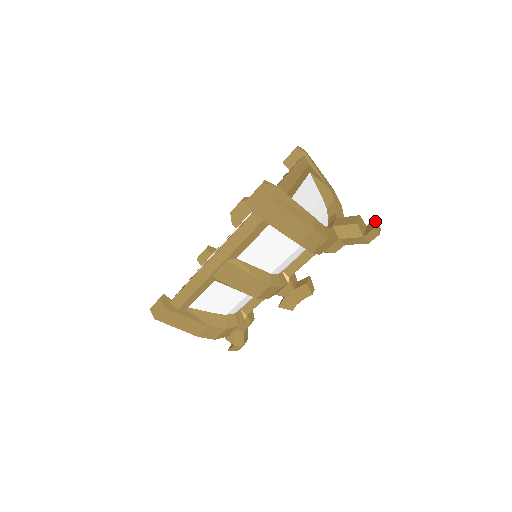
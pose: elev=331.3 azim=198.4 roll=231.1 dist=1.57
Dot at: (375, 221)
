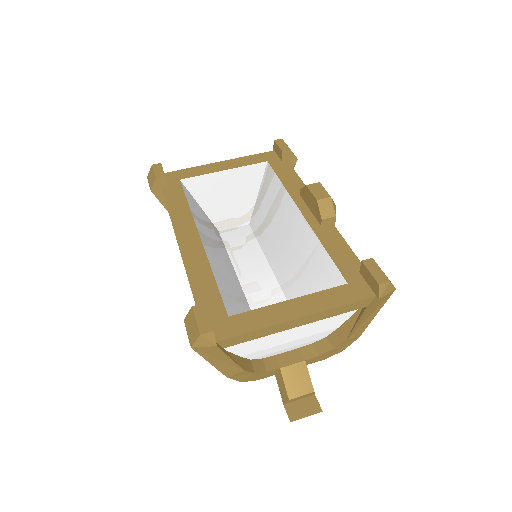
Dot at: (310, 413)
